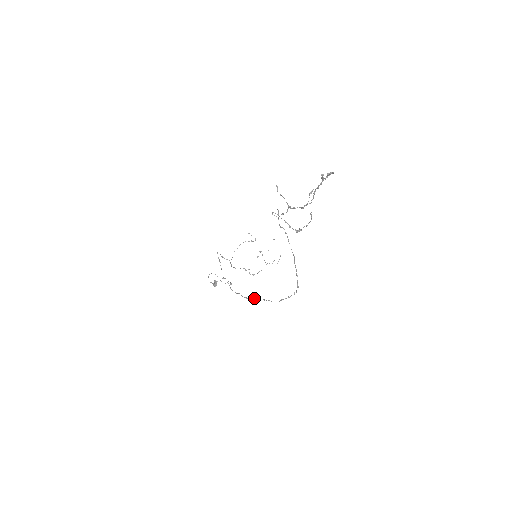
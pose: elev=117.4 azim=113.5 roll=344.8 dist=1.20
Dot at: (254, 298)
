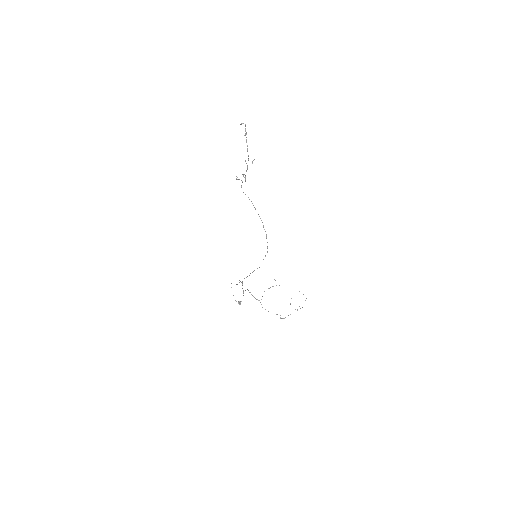
Dot at: (249, 275)
